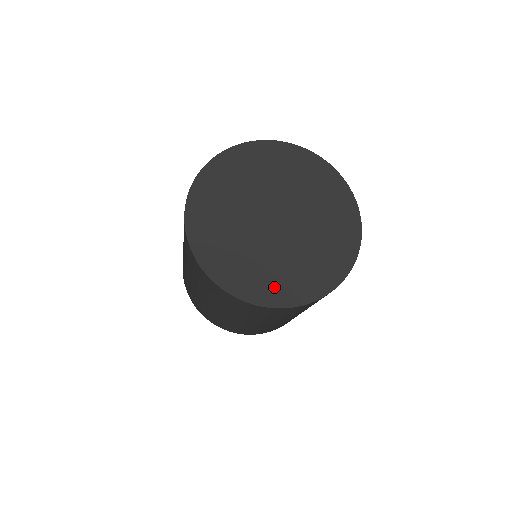
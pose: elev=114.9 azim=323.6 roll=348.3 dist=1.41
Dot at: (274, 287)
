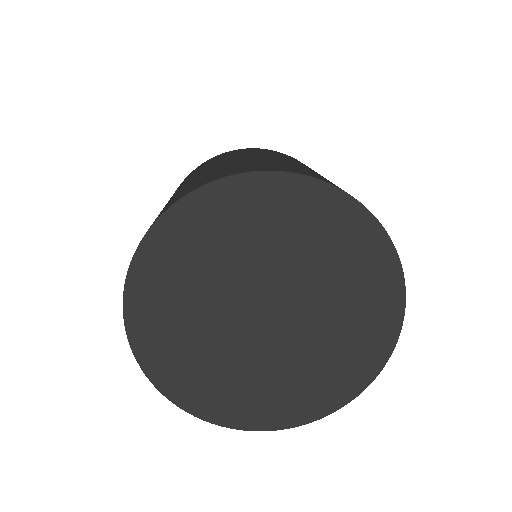
Dot at: (233, 403)
